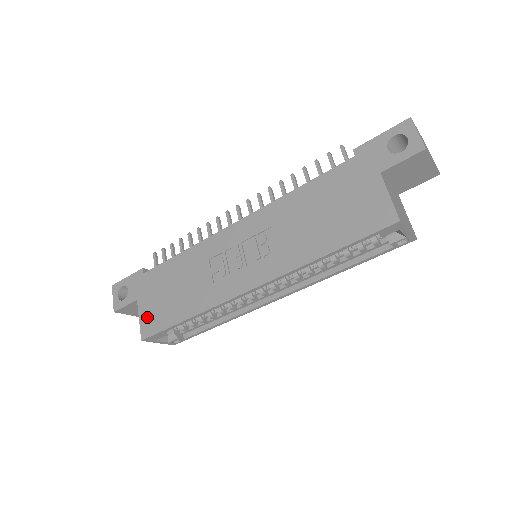
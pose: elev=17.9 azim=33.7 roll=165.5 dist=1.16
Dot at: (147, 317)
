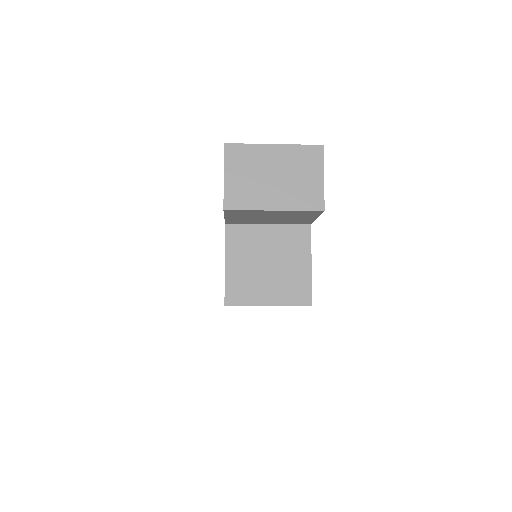
Dot at: occluded
